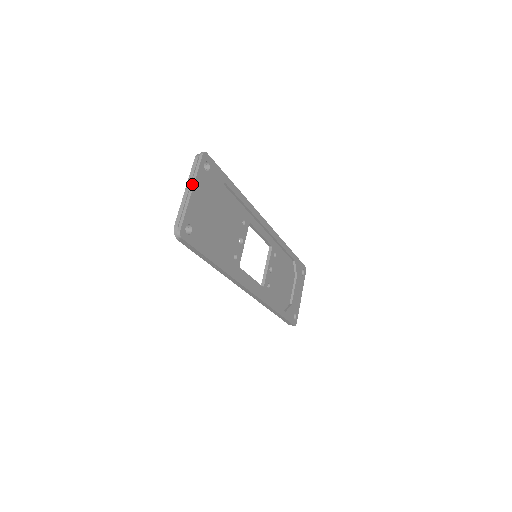
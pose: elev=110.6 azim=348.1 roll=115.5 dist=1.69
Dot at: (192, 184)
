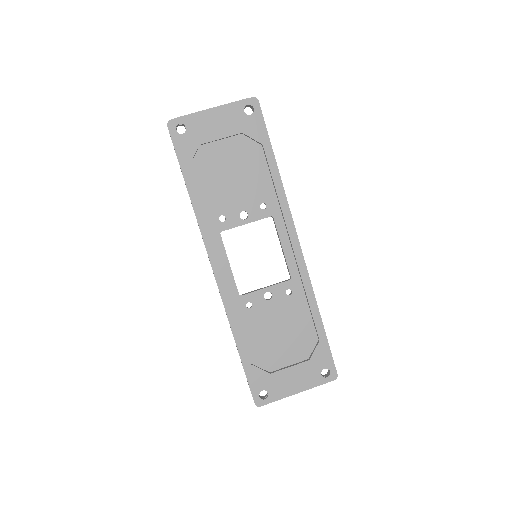
Dot at: (219, 106)
